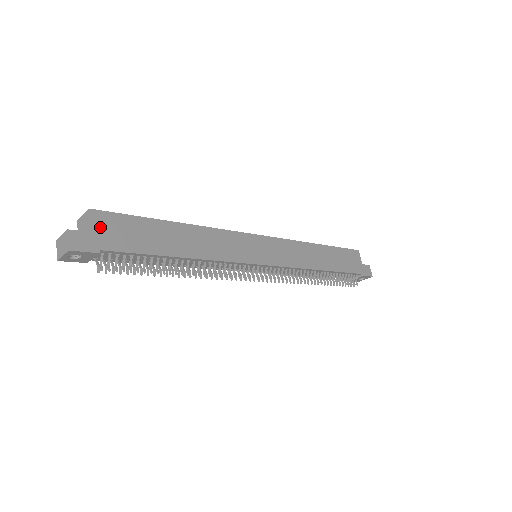
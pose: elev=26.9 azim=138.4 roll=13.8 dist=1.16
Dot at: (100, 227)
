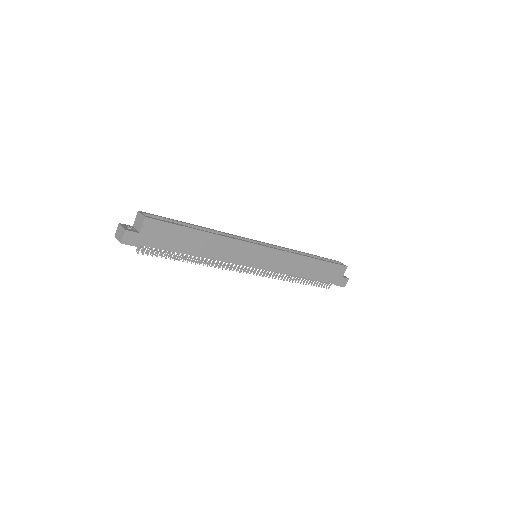
Dot at: (147, 230)
